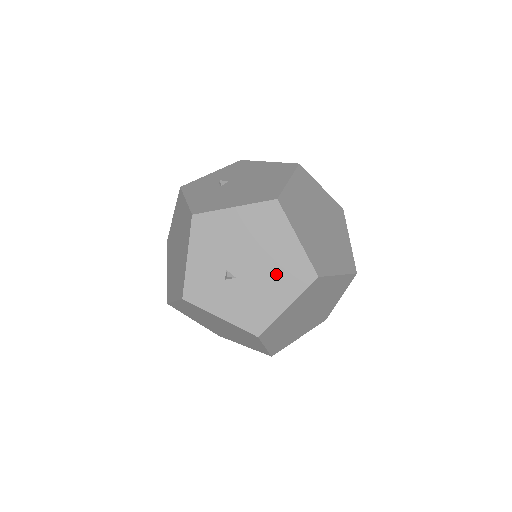
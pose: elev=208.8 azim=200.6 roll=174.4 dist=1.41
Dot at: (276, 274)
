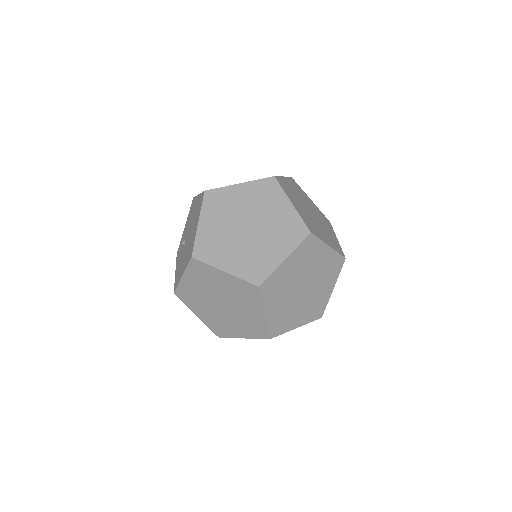
Dot at: (188, 248)
